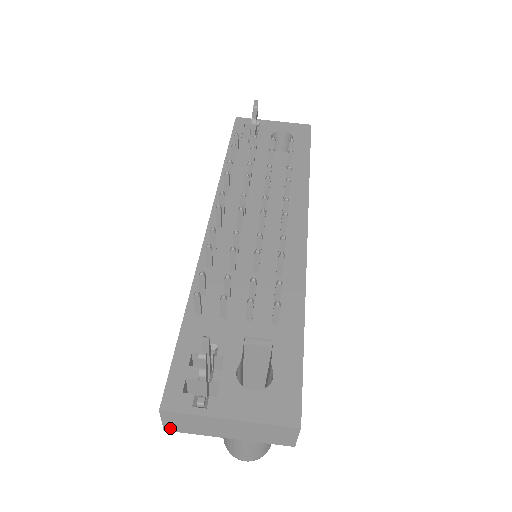
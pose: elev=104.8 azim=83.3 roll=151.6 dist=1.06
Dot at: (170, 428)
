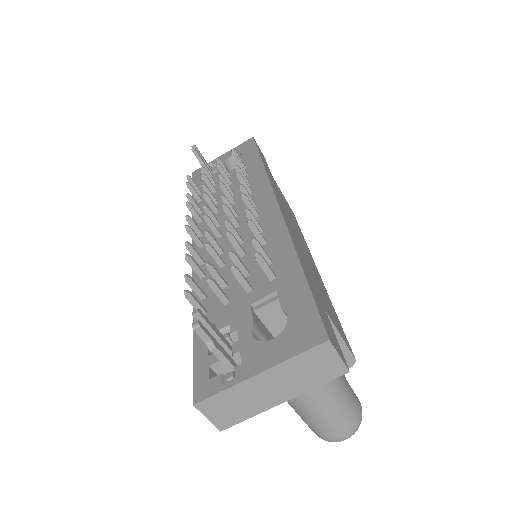
Dot at: (223, 424)
